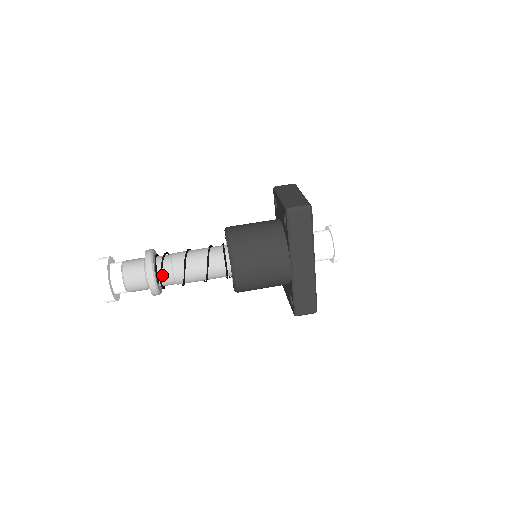
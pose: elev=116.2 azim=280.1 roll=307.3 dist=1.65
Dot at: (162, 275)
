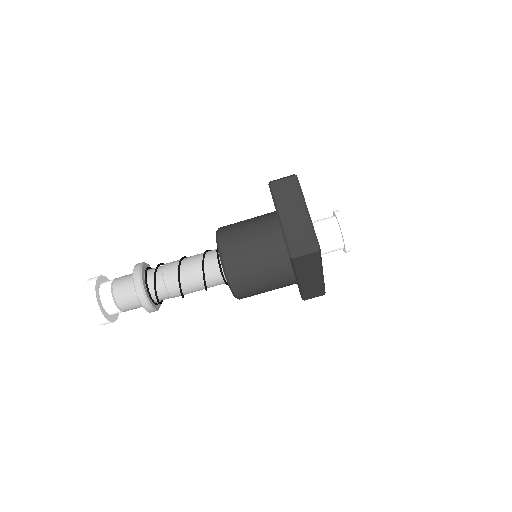
Dot at: (158, 298)
